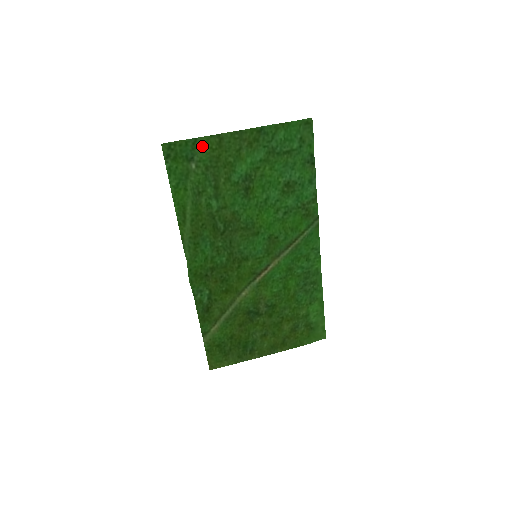
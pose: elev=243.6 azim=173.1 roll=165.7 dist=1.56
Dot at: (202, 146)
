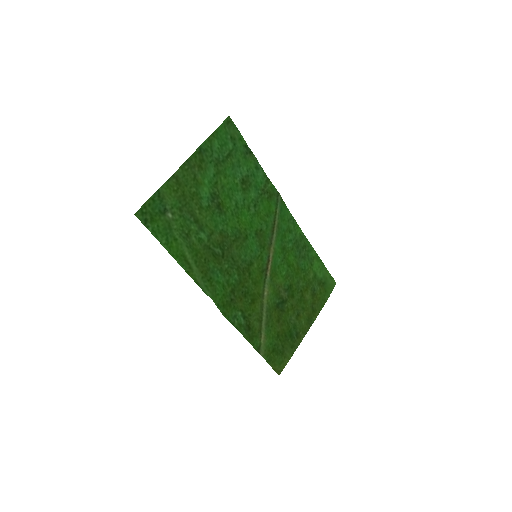
Dot at: (166, 194)
